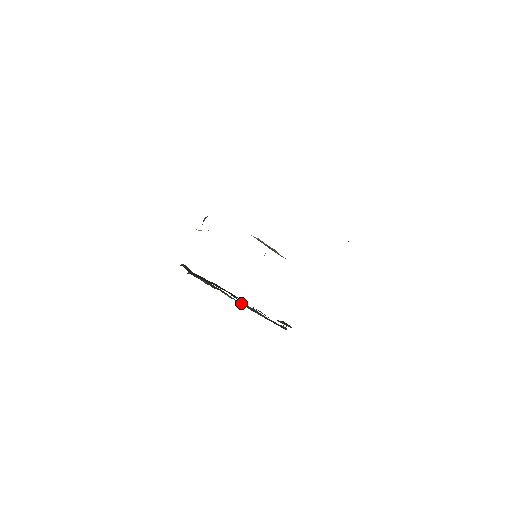
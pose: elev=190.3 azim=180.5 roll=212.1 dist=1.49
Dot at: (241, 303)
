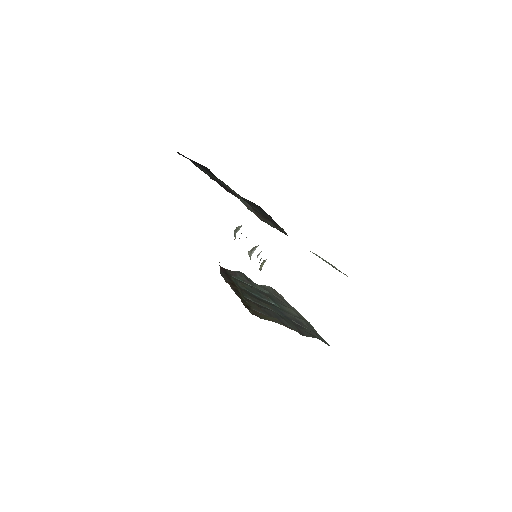
Dot at: (298, 315)
